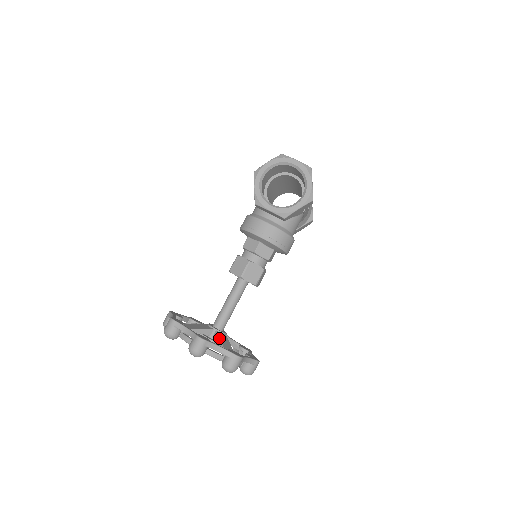
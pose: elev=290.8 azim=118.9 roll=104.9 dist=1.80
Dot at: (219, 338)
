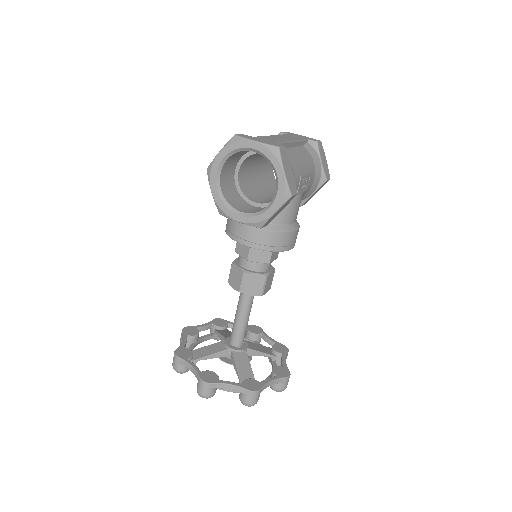
Dot at: (234, 362)
